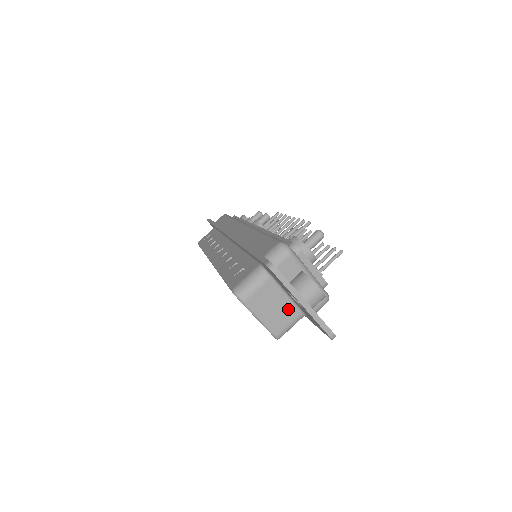
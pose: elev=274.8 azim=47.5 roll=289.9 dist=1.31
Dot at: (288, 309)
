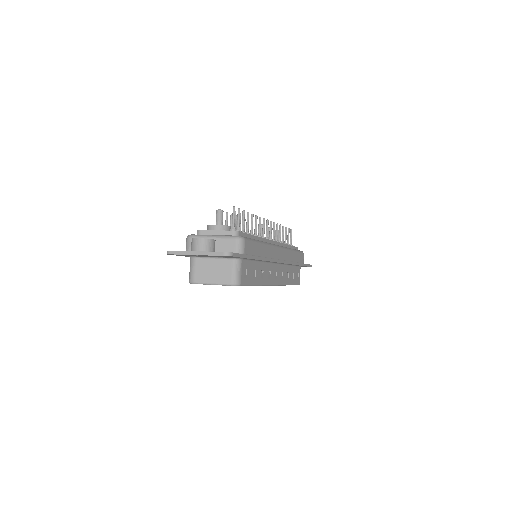
Dot at: (222, 264)
